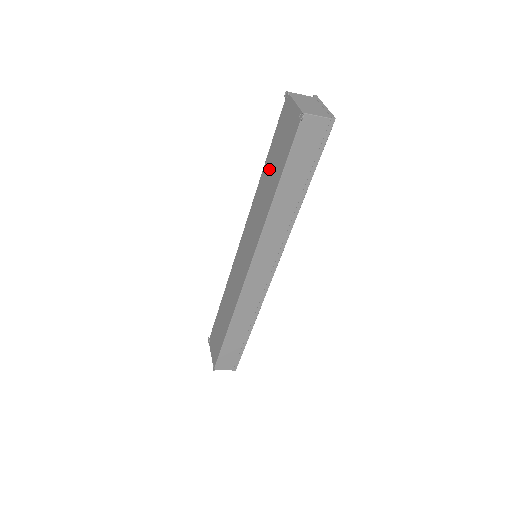
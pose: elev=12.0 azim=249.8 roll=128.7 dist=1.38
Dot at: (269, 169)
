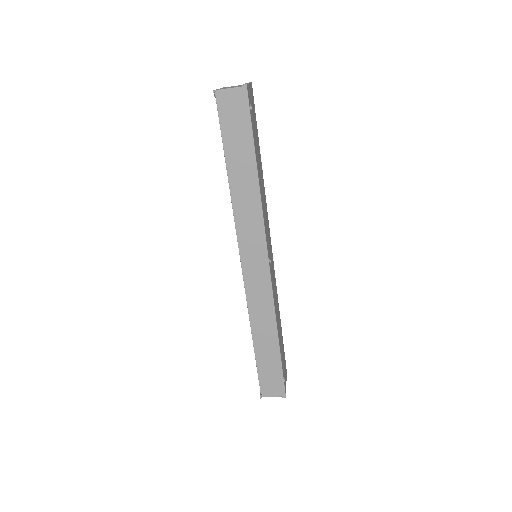
Dot at: occluded
